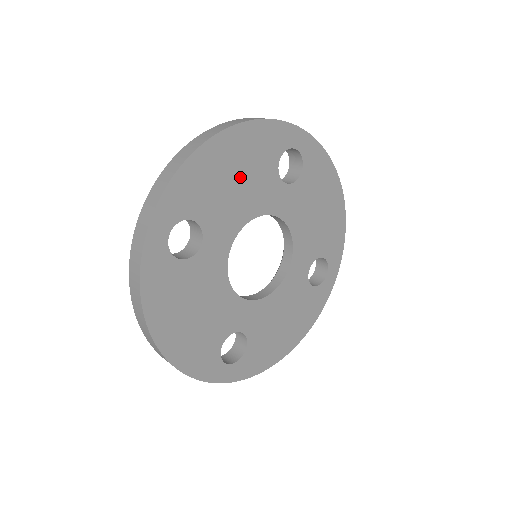
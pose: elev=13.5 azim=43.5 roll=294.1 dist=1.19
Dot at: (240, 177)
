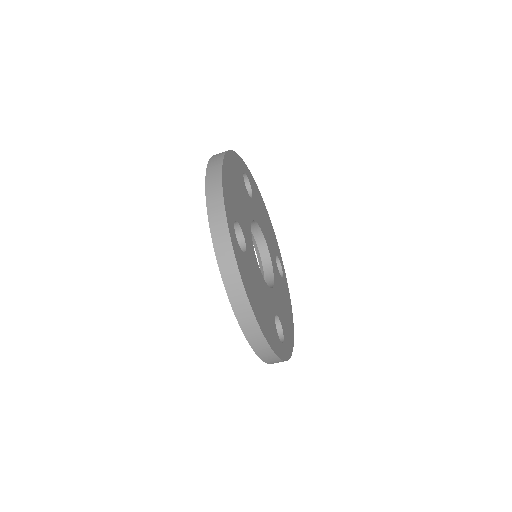
Dot at: (238, 191)
